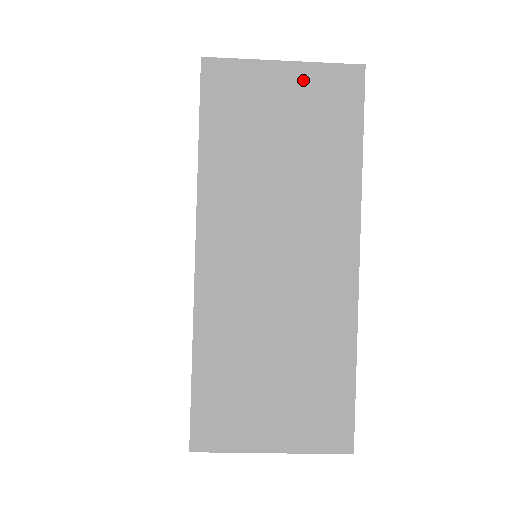
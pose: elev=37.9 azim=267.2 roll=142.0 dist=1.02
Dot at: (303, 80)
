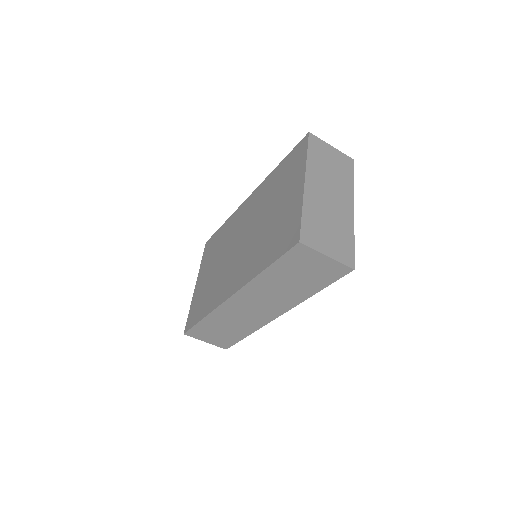
Dot at: (337, 154)
